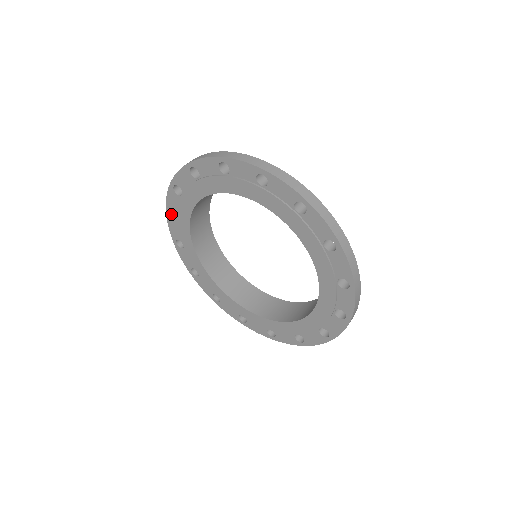
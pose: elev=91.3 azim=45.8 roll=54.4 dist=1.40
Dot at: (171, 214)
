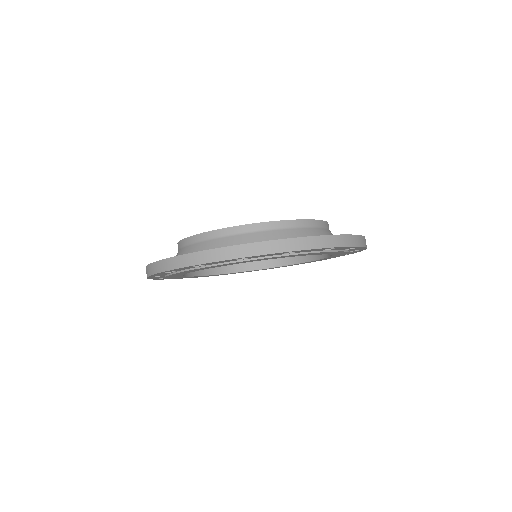
Dot at: occluded
